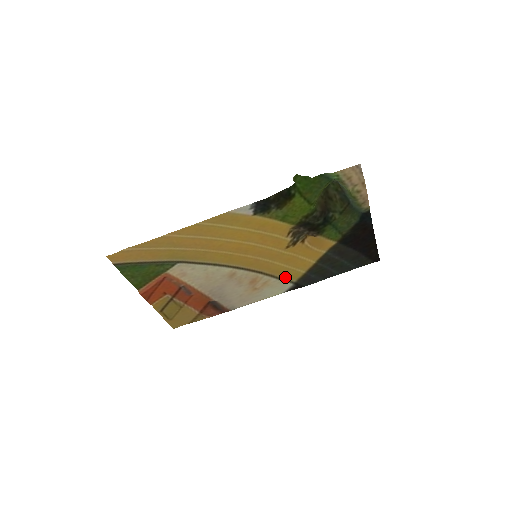
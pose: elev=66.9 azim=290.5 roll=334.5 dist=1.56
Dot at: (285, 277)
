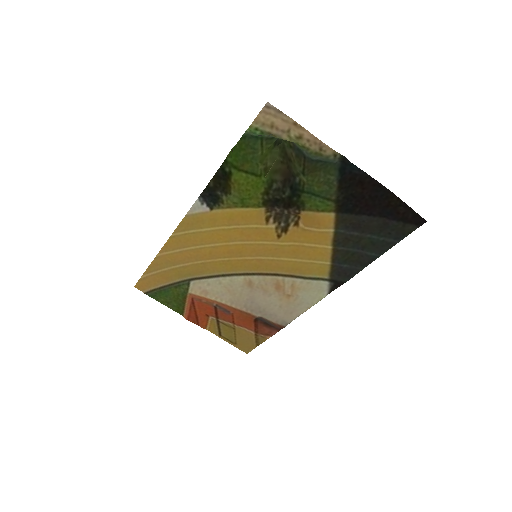
Dot at: (310, 274)
